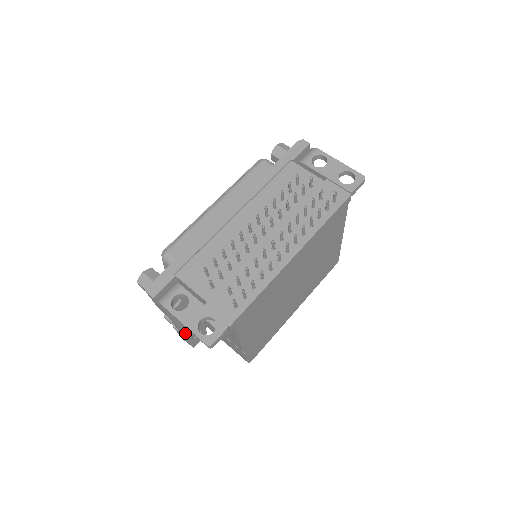
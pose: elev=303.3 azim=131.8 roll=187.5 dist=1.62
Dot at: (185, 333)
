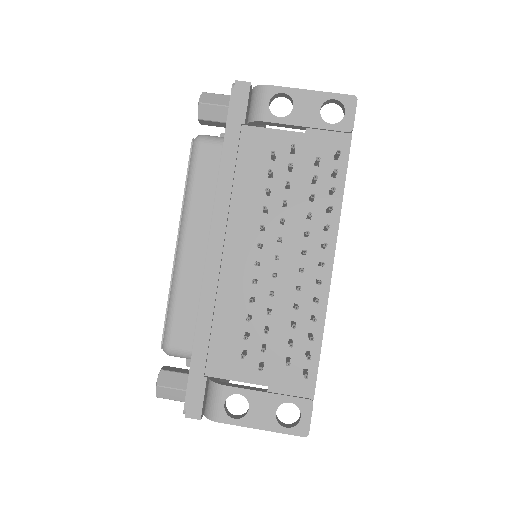
Dot at: occluded
